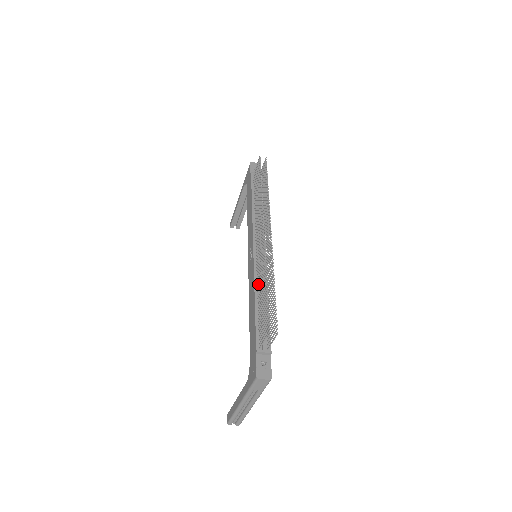
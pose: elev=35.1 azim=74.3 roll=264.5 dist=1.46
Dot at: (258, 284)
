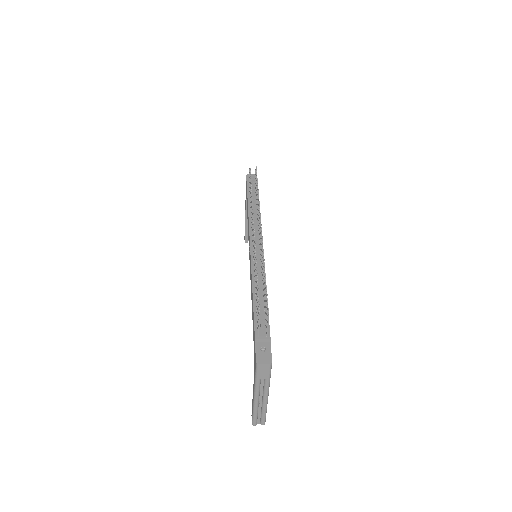
Dot at: occluded
